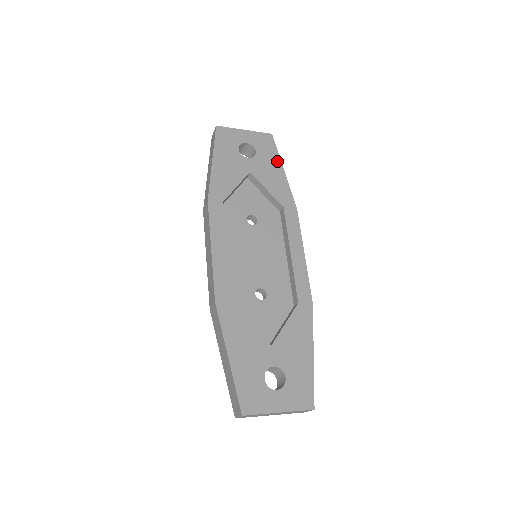
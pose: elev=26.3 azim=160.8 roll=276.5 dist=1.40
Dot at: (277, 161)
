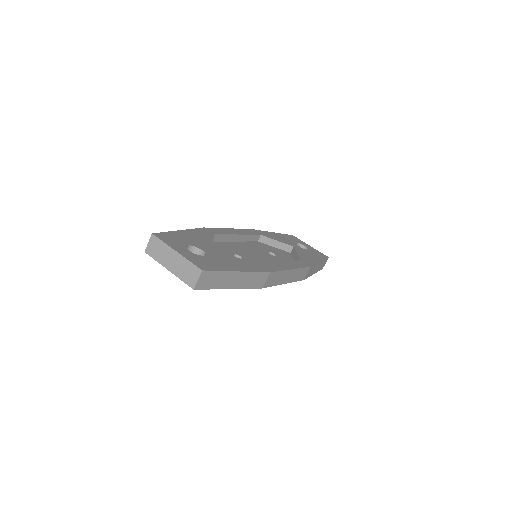
Dot at: (319, 259)
